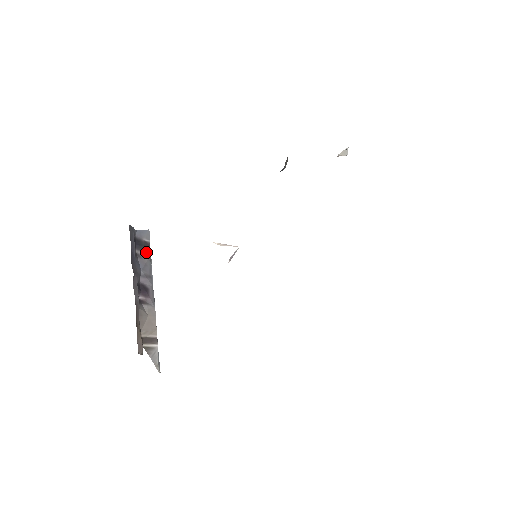
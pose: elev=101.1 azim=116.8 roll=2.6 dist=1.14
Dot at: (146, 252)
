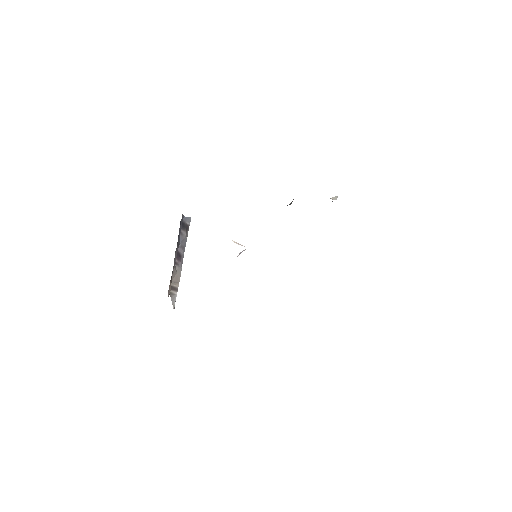
Dot at: (186, 231)
